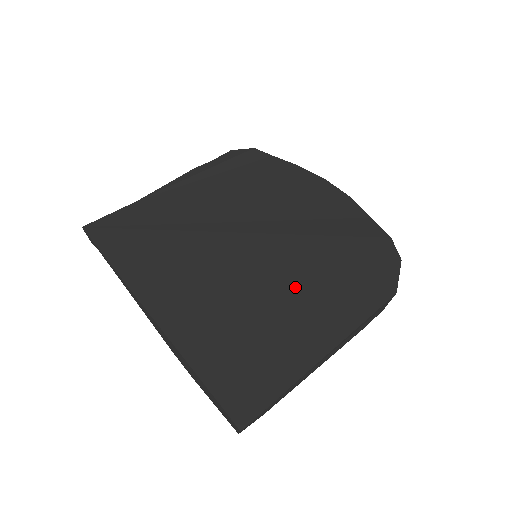
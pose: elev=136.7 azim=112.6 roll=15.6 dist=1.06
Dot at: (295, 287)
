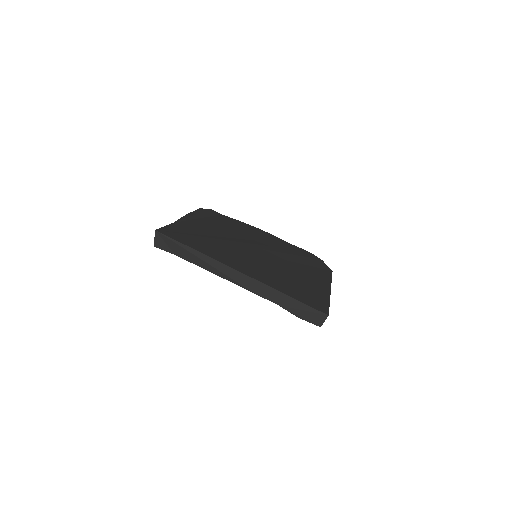
Dot at: (291, 265)
